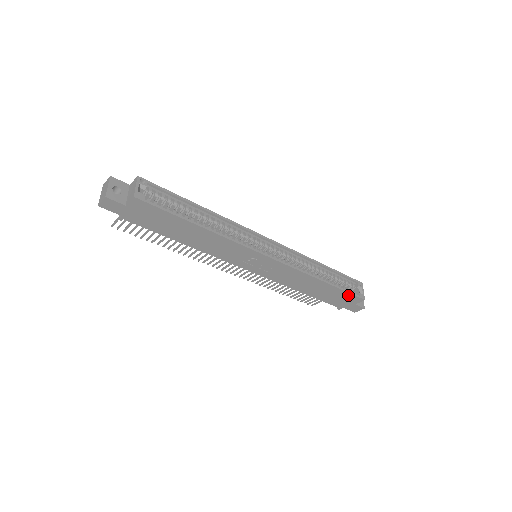
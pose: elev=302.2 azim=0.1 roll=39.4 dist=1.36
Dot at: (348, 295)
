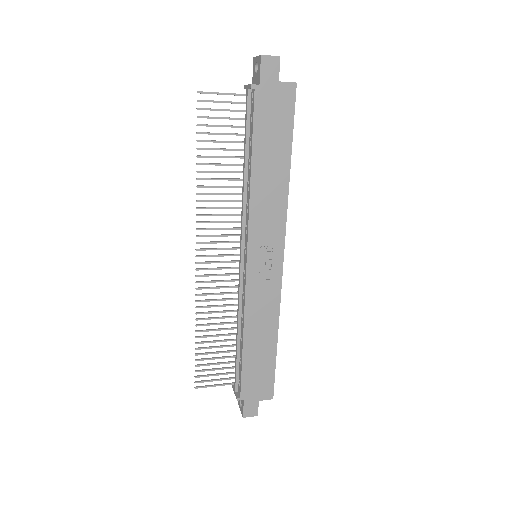
Dot at: (270, 378)
